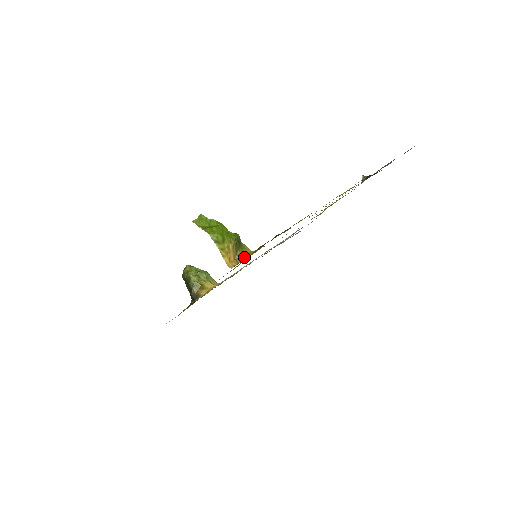
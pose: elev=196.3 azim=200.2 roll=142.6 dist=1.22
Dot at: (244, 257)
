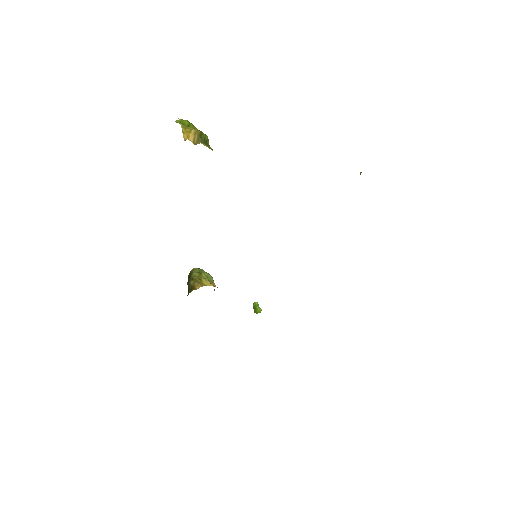
Dot at: (203, 143)
